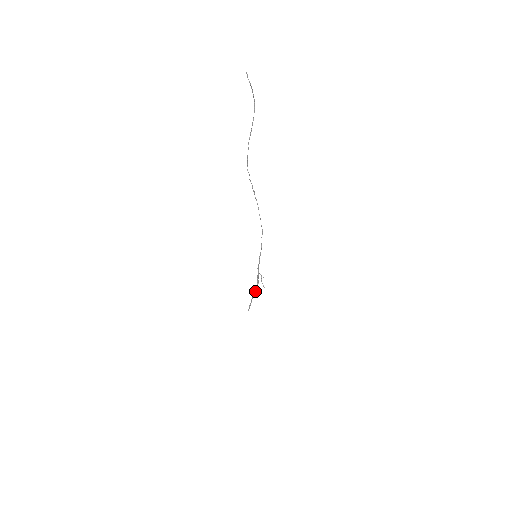
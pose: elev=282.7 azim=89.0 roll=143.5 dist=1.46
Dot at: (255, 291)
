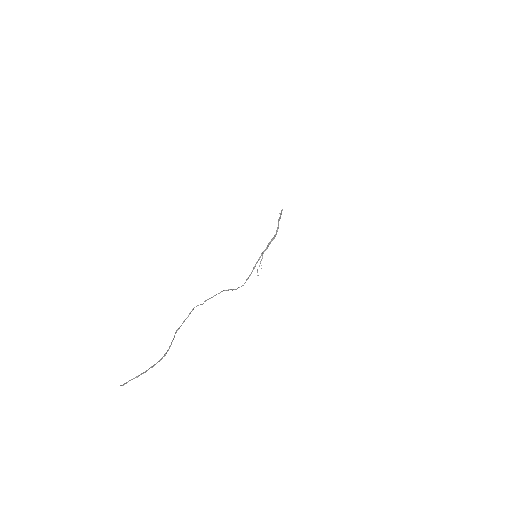
Dot at: (277, 229)
